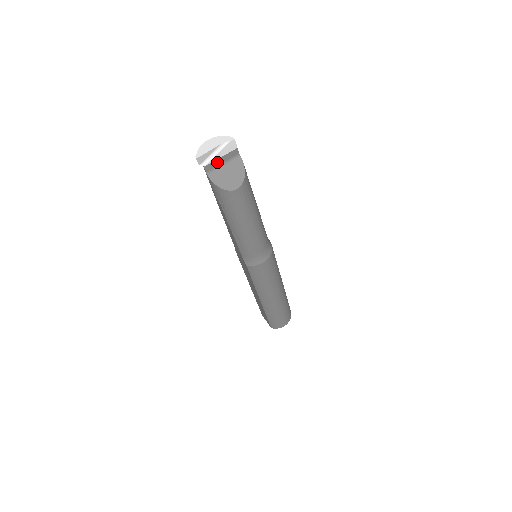
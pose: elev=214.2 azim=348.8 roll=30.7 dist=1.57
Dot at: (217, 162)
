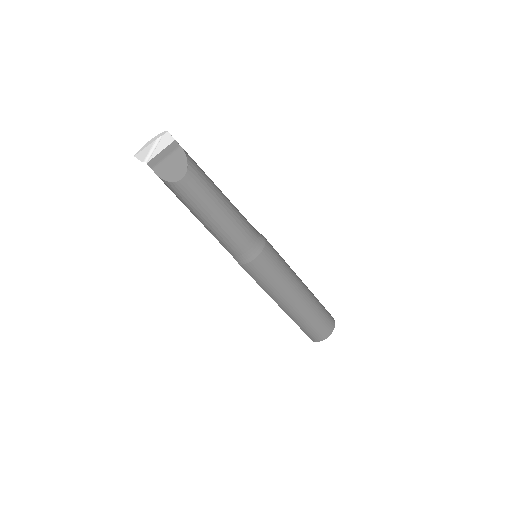
Dot at: (159, 157)
